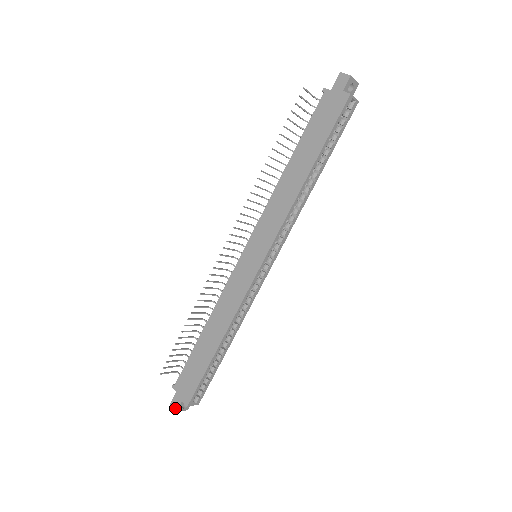
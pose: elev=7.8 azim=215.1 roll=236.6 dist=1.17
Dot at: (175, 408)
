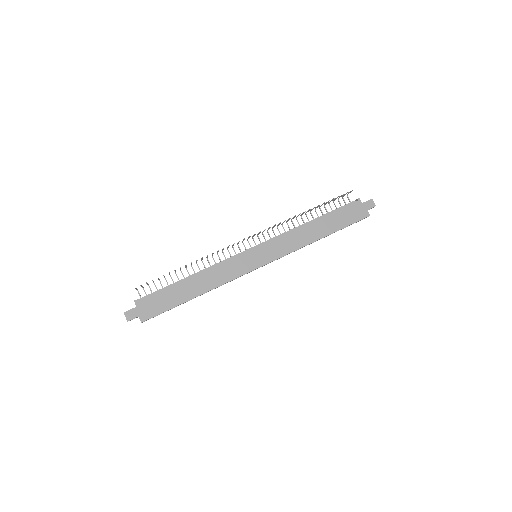
Dot at: (128, 318)
